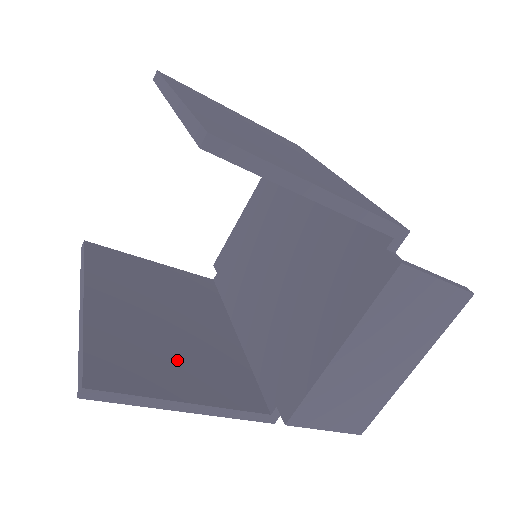
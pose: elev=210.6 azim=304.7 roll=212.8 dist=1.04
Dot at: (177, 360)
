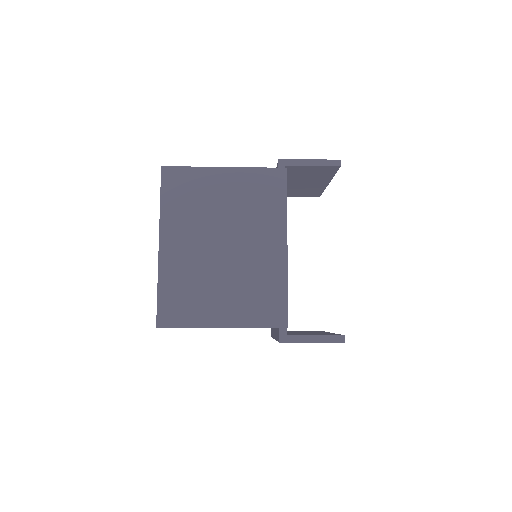
Dot at: occluded
